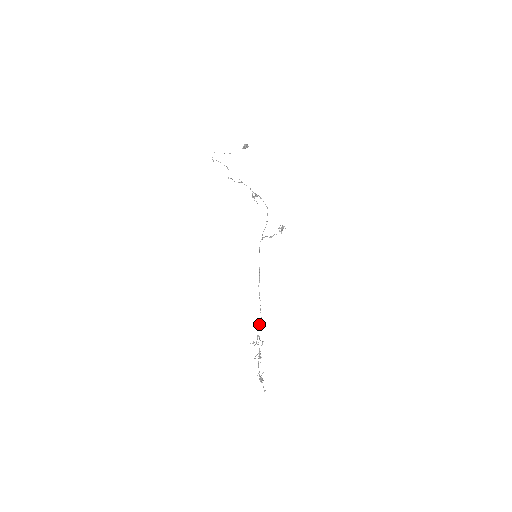
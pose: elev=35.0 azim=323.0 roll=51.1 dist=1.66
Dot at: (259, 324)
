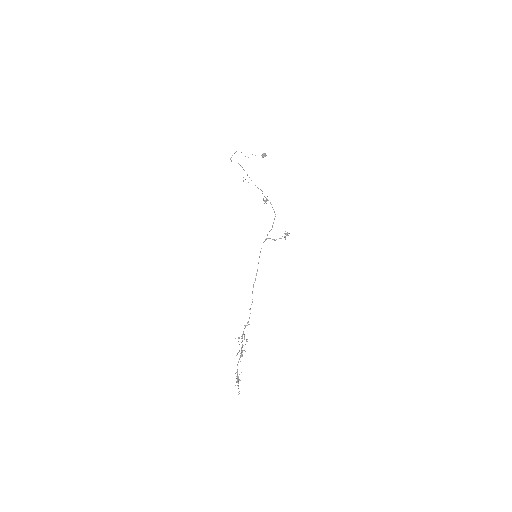
Dot at: occluded
